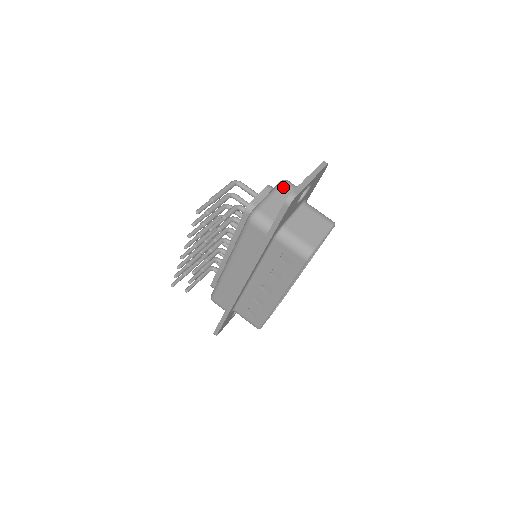
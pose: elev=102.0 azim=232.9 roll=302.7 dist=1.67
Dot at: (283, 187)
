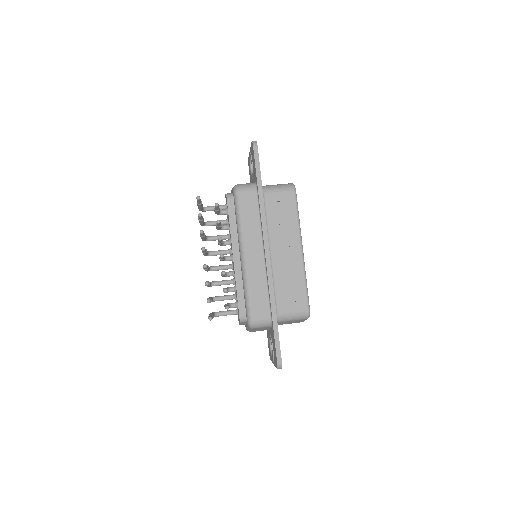
Dot at: occluded
